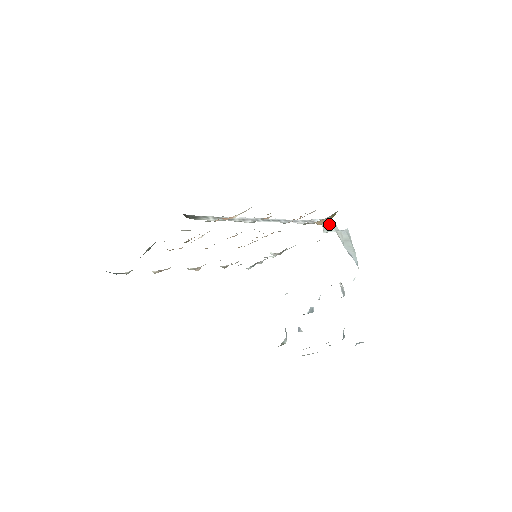
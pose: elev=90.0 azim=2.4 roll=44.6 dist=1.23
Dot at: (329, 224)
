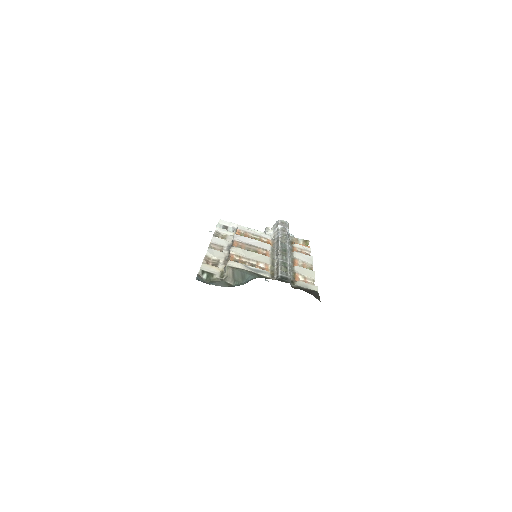
Dot at: occluded
